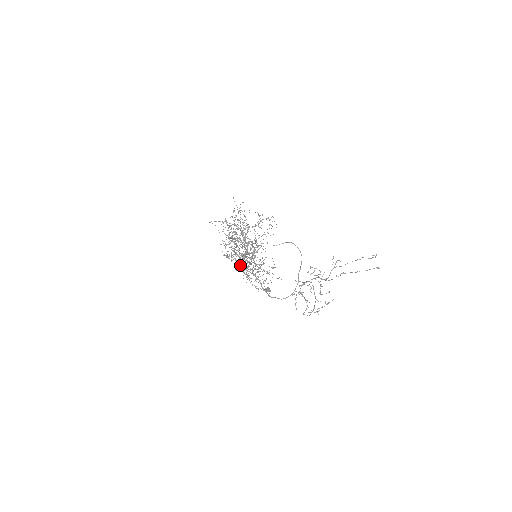
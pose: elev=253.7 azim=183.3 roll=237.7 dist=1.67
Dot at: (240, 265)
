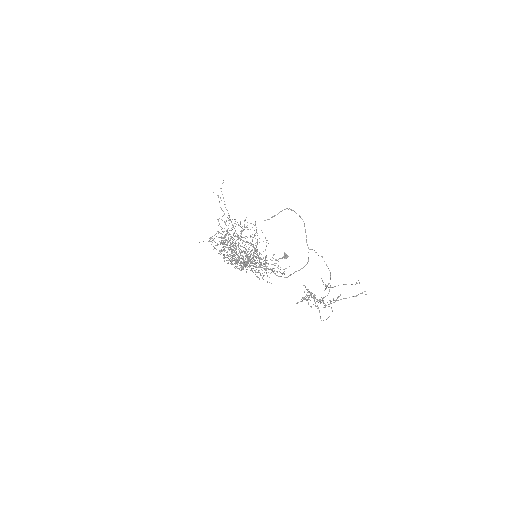
Dot at: occluded
